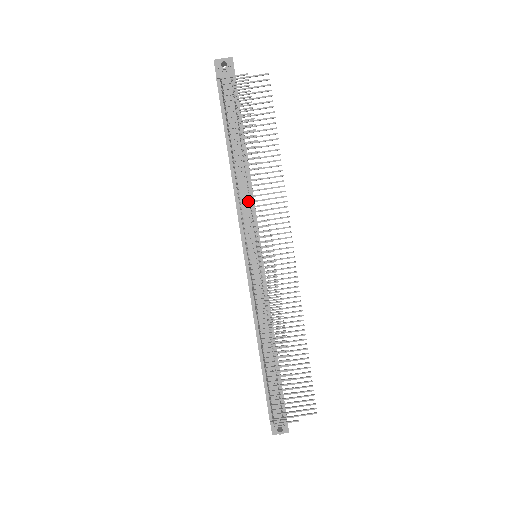
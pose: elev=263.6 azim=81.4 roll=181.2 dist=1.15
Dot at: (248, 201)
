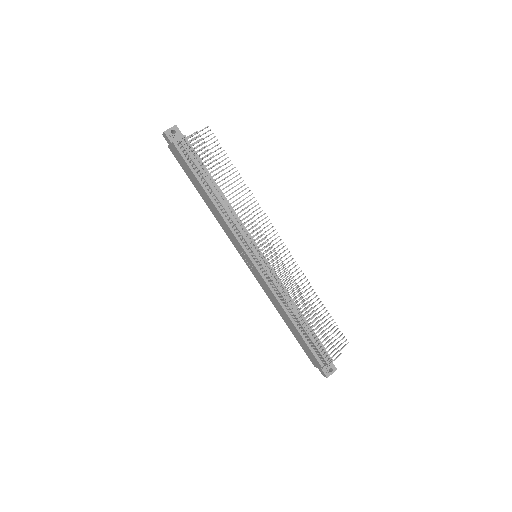
Dot at: (235, 219)
